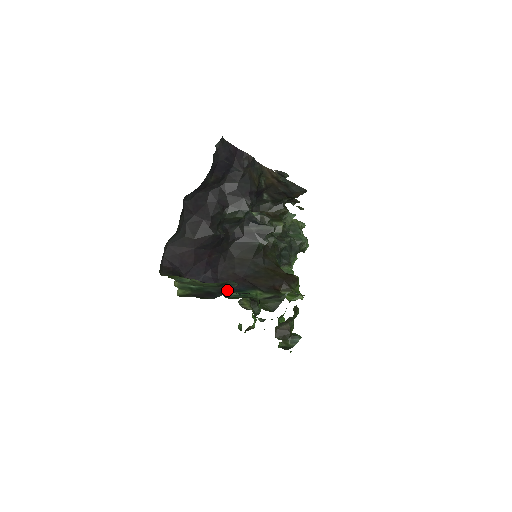
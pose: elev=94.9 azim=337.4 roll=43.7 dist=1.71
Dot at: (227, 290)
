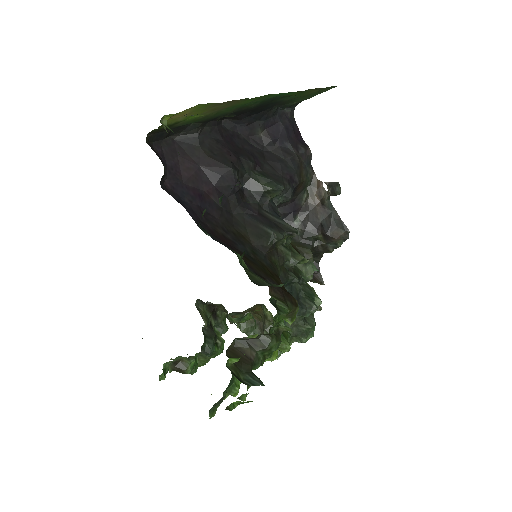
Dot at: occluded
